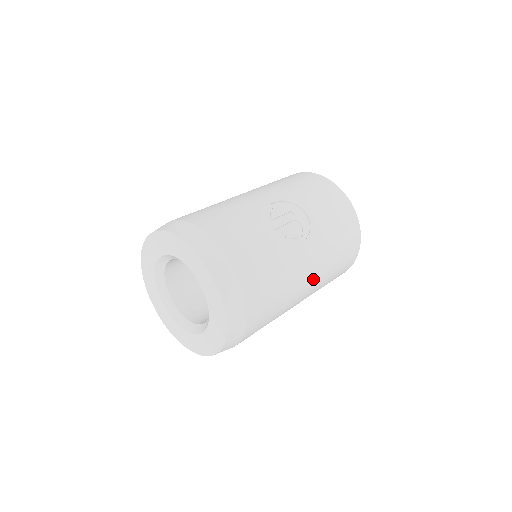
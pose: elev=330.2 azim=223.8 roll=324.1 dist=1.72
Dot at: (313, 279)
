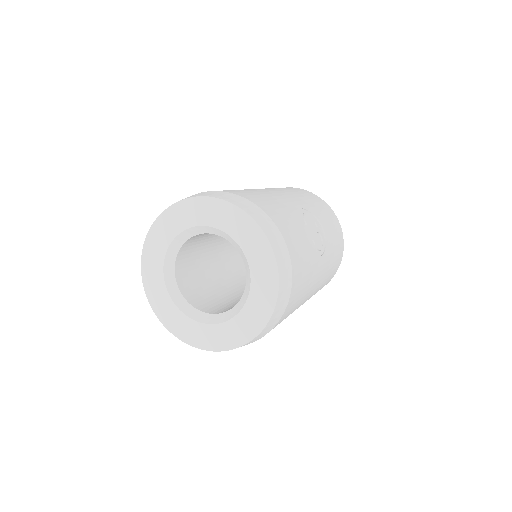
Dot at: (312, 294)
